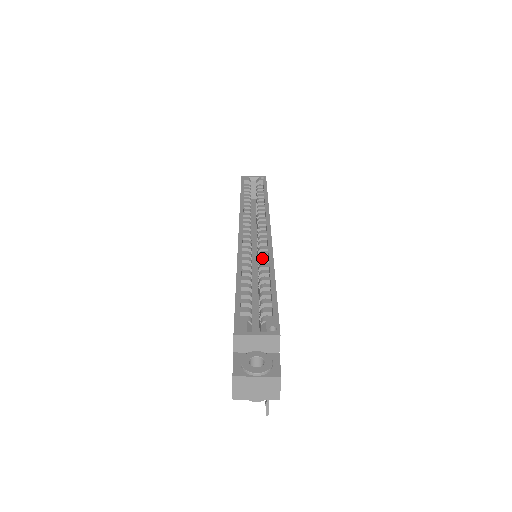
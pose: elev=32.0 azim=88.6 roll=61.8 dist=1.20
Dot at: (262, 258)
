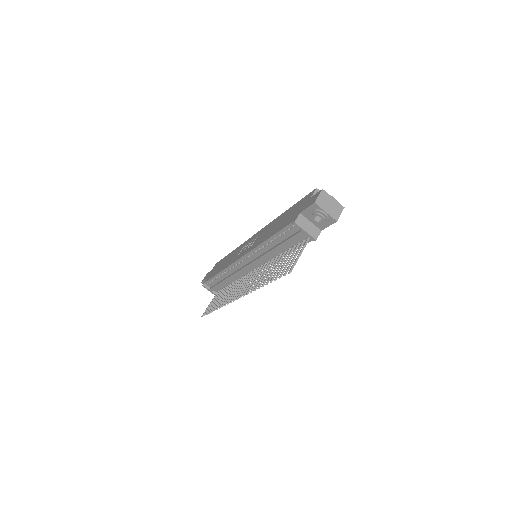
Dot at: occluded
